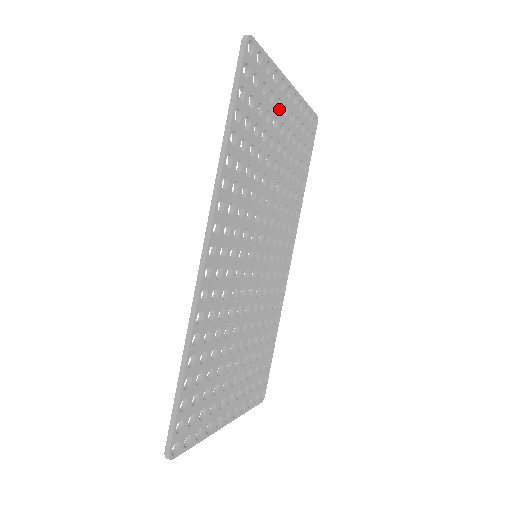
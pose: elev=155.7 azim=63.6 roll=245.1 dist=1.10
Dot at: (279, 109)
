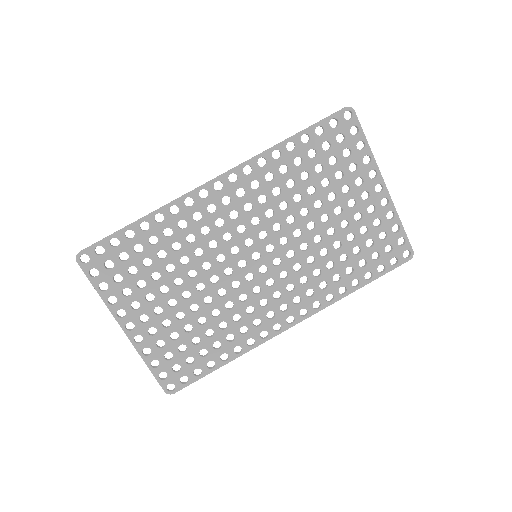
Dot at: (357, 186)
